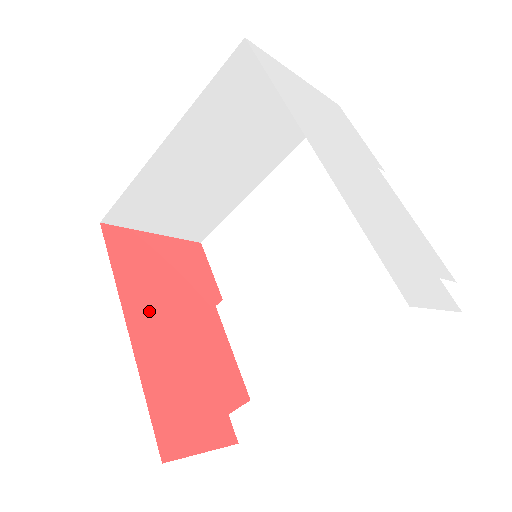
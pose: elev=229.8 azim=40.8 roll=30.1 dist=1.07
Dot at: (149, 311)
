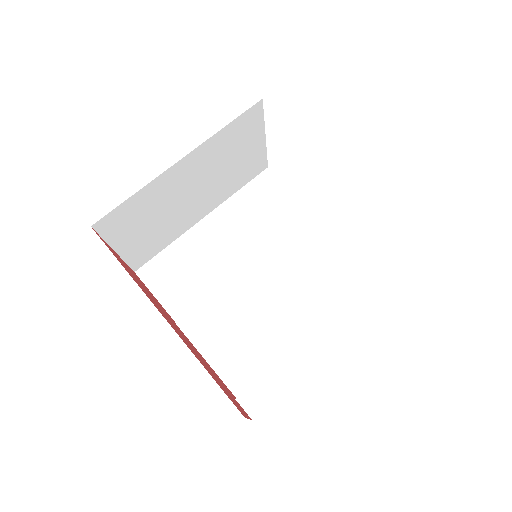
Dot at: (158, 308)
